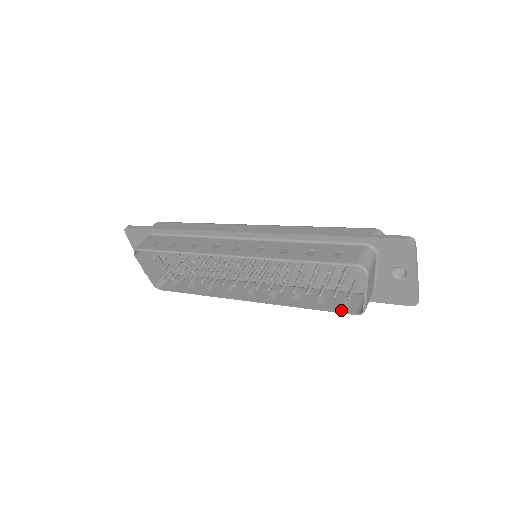
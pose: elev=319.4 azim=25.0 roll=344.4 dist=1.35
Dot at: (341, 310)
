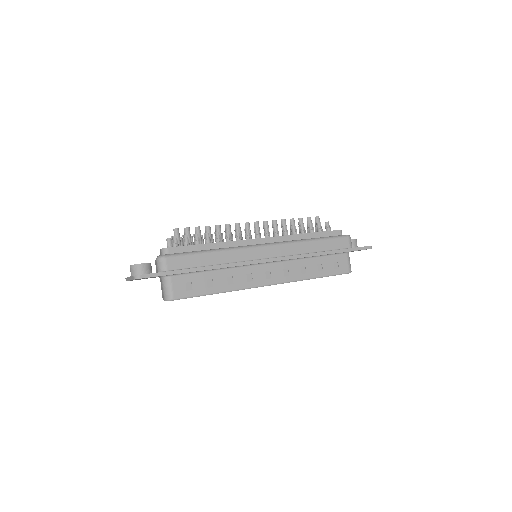
Dot at: occluded
